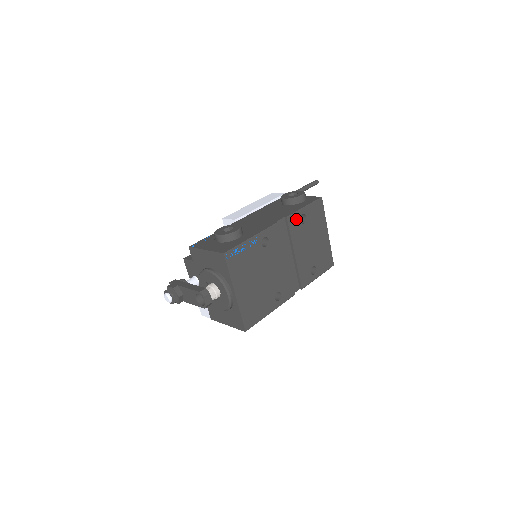
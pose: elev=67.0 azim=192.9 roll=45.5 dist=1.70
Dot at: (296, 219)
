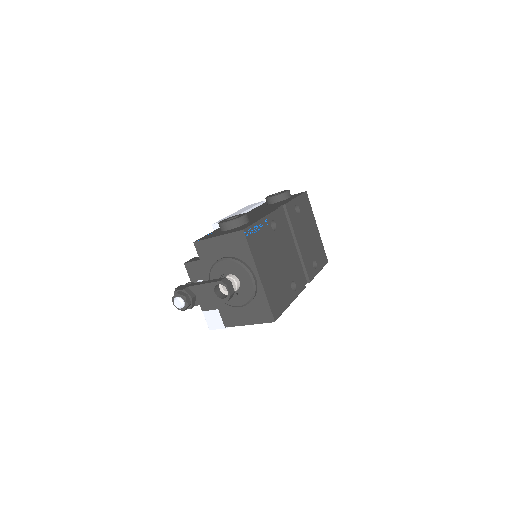
Dot at: (292, 208)
